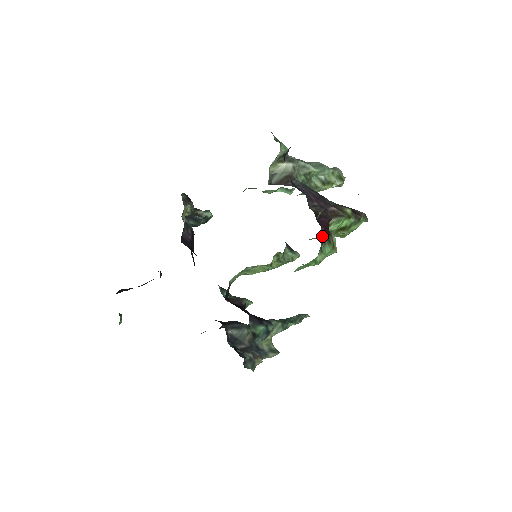
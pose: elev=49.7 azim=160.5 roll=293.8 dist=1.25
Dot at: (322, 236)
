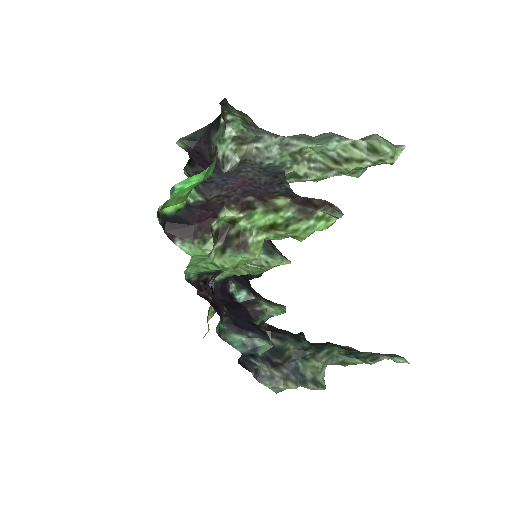
Dot at: (228, 234)
